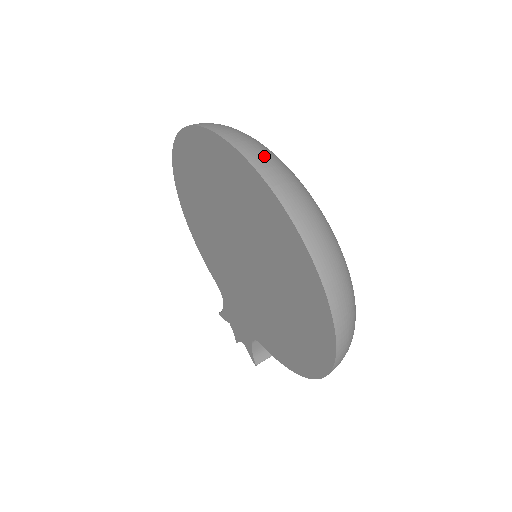
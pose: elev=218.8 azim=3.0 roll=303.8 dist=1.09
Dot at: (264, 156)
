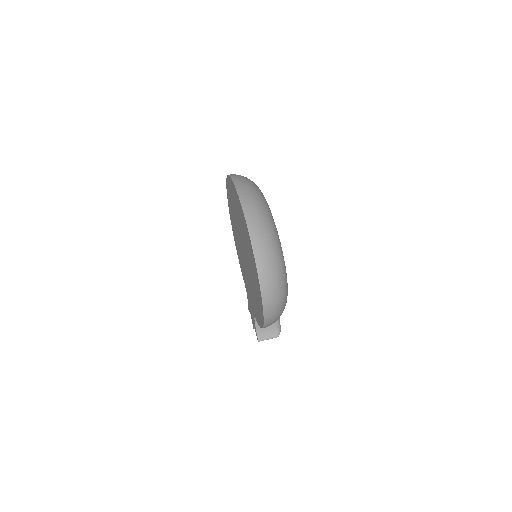
Dot at: (246, 187)
